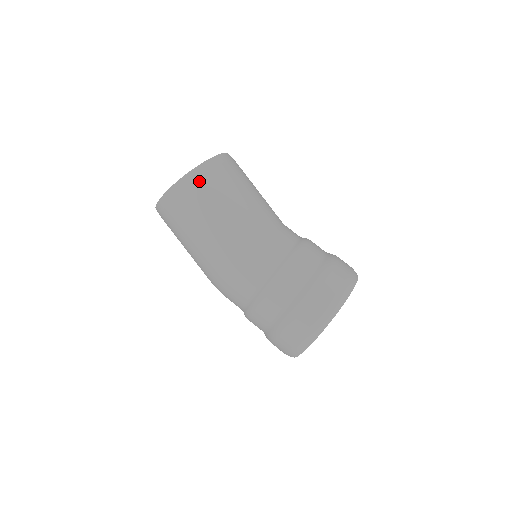
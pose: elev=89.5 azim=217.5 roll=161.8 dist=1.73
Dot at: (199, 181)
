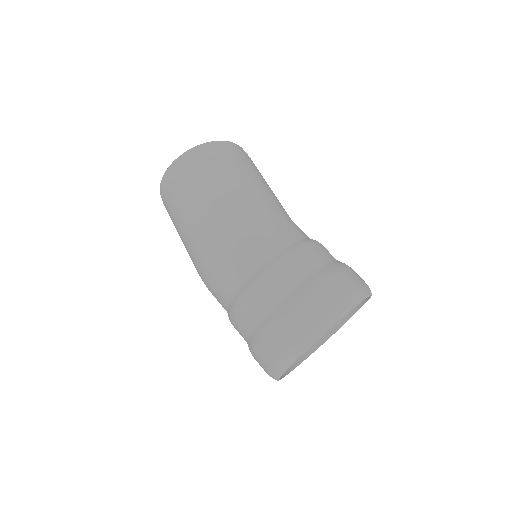
Dot at: (244, 153)
